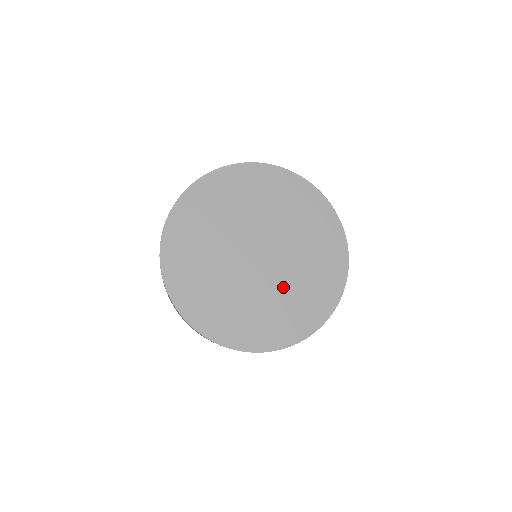
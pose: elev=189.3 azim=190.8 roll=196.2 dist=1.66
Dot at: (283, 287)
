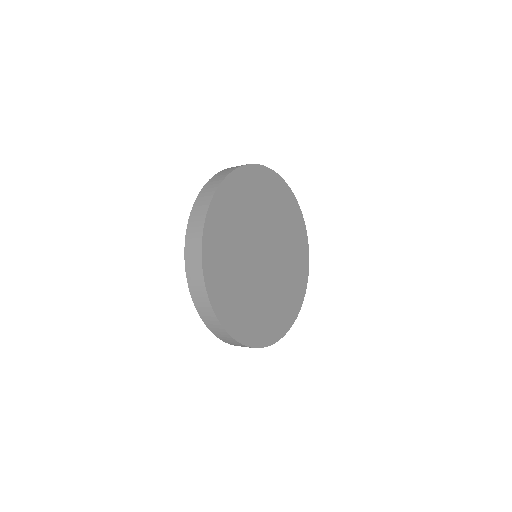
Dot at: (258, 293)
